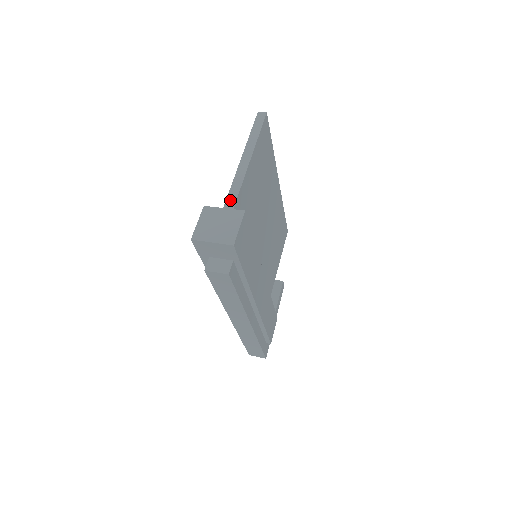
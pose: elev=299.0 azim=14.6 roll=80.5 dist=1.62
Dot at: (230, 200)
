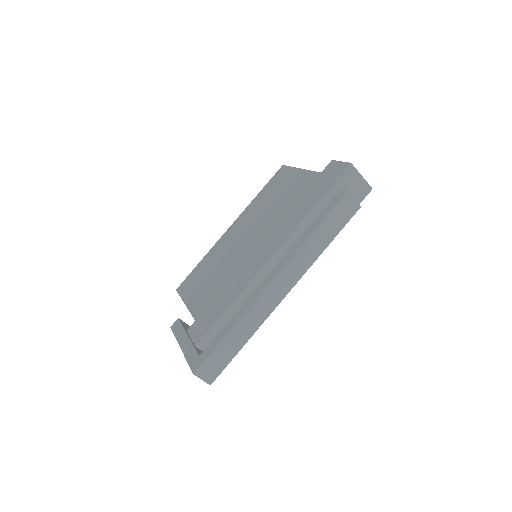
Dot at: occluded
